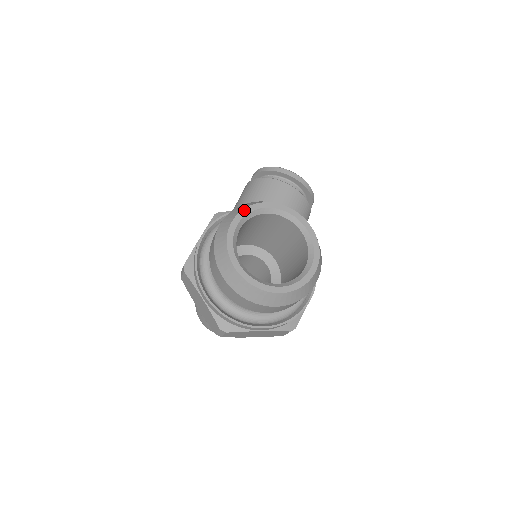
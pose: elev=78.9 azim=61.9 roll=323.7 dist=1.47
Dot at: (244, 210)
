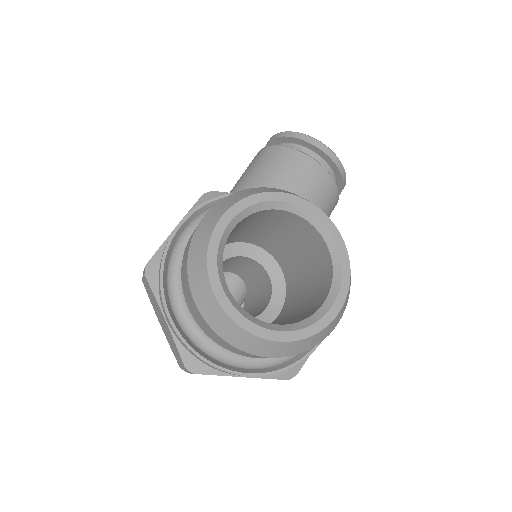
Dot at: (243, 200)
